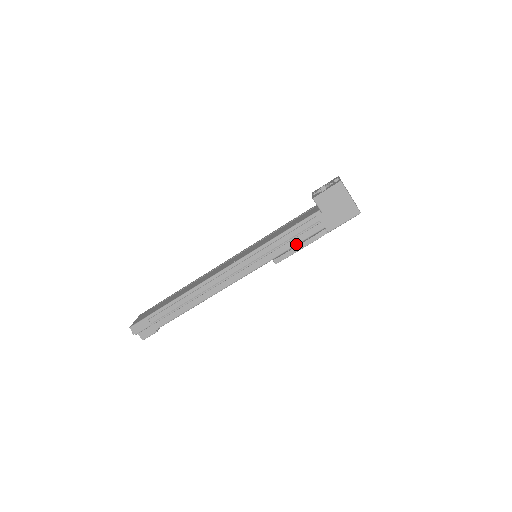
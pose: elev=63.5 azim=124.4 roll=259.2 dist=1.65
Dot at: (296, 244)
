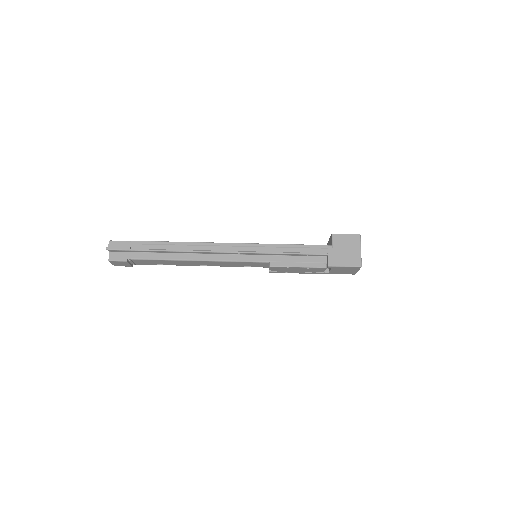
Dot at: (296, 262)
